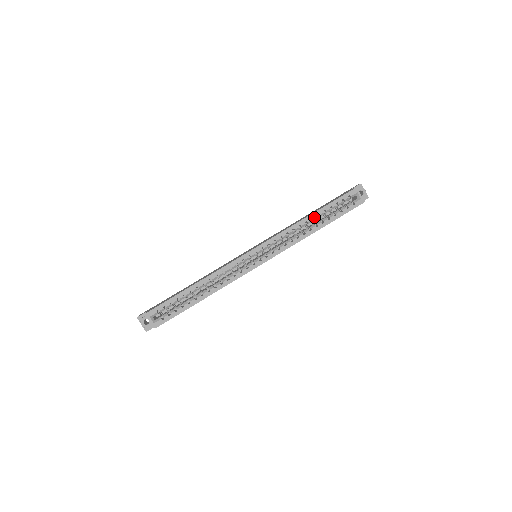
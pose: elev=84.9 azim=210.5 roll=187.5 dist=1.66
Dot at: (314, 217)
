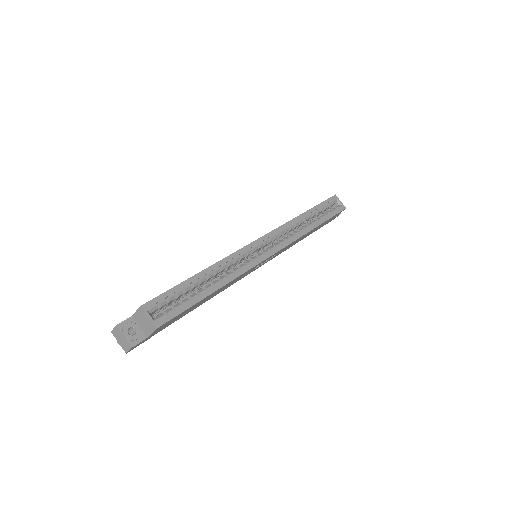
Dot at: (309, 214)
